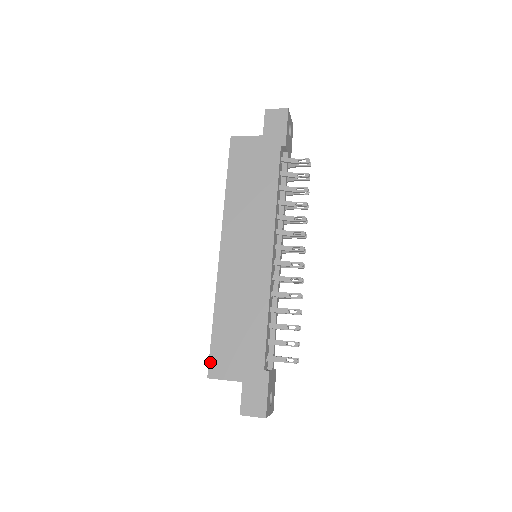
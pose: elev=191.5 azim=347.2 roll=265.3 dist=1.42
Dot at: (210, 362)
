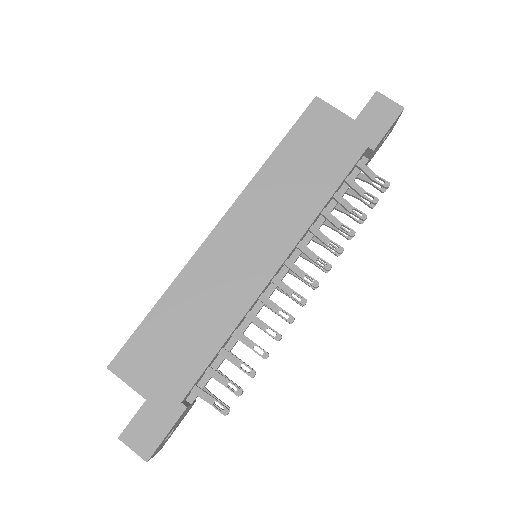
Dot at: (122, 350)
